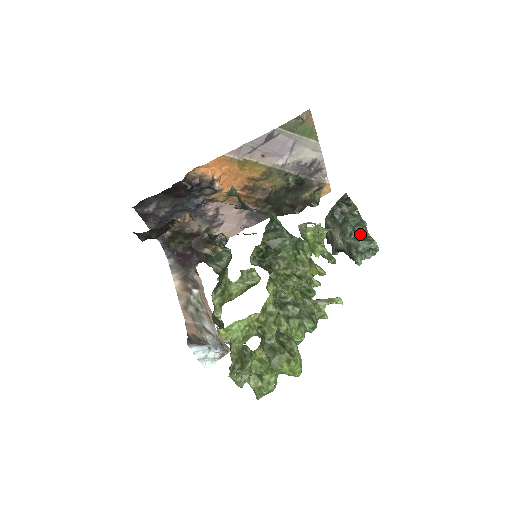
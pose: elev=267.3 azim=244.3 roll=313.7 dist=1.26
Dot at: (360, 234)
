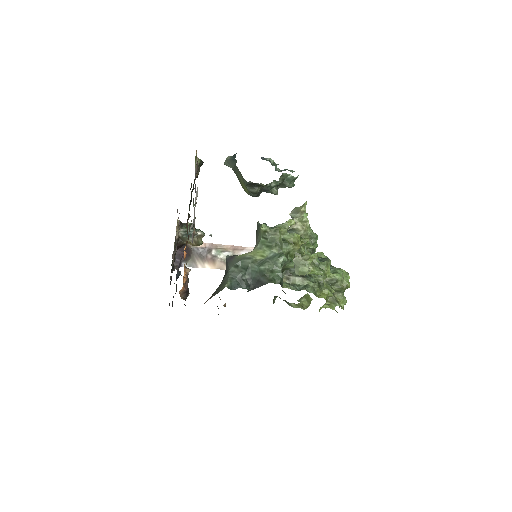
Dot at: (281, 182)
